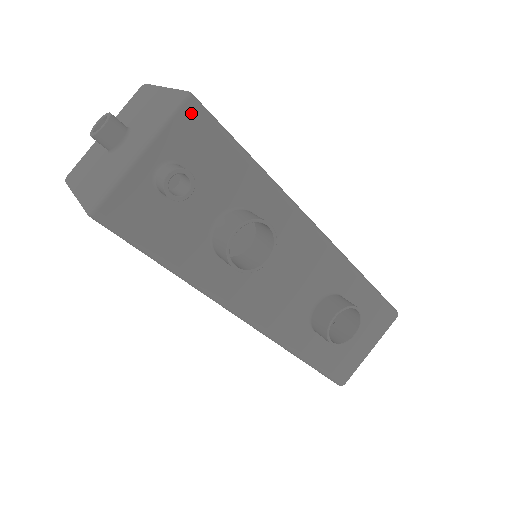
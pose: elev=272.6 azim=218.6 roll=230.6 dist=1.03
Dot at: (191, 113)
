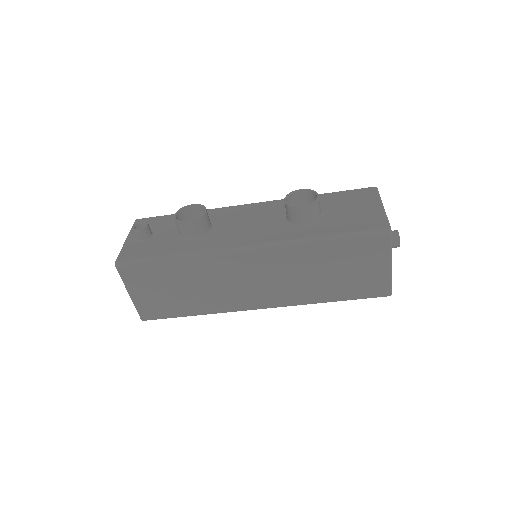
Dot at: occluded
